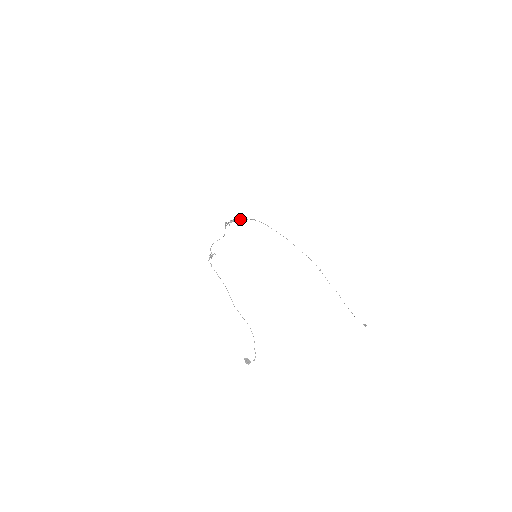
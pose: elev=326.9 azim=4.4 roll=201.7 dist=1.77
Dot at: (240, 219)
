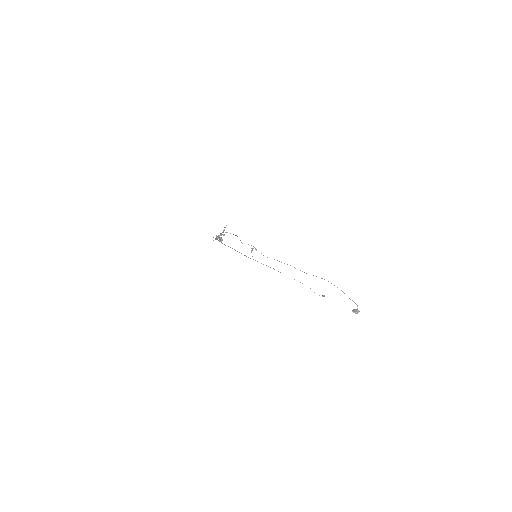
Dot at: occluded
